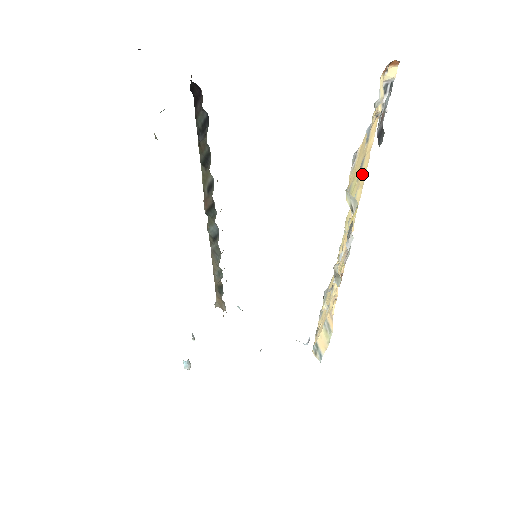
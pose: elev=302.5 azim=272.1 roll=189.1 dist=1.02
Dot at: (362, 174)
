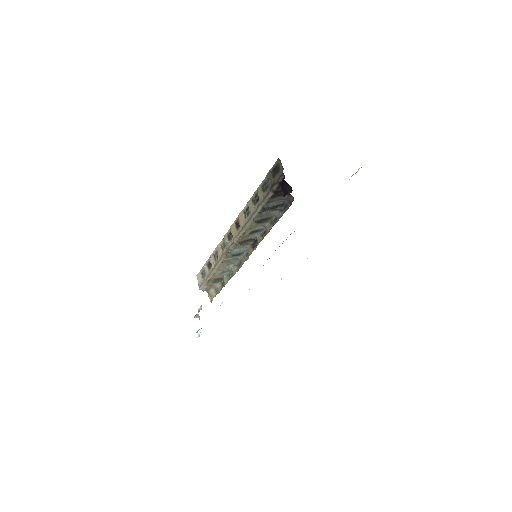
Dot at: occluded
